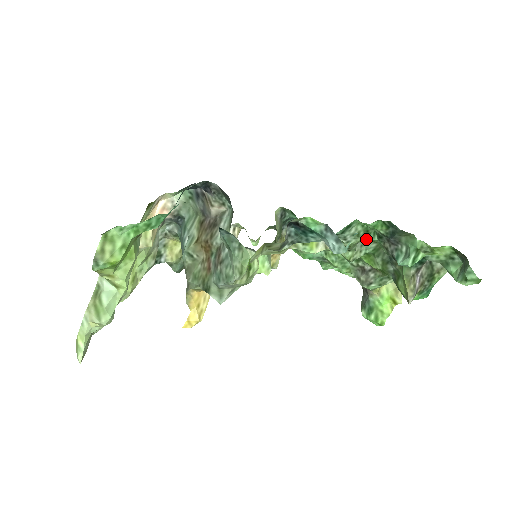
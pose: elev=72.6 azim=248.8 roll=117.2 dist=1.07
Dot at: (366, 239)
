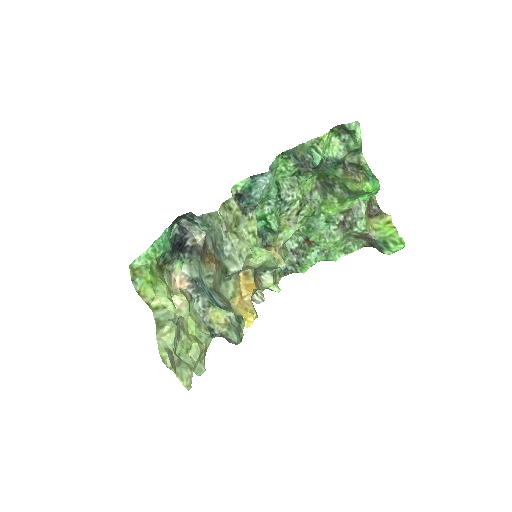
Dot at: (305, 191)
